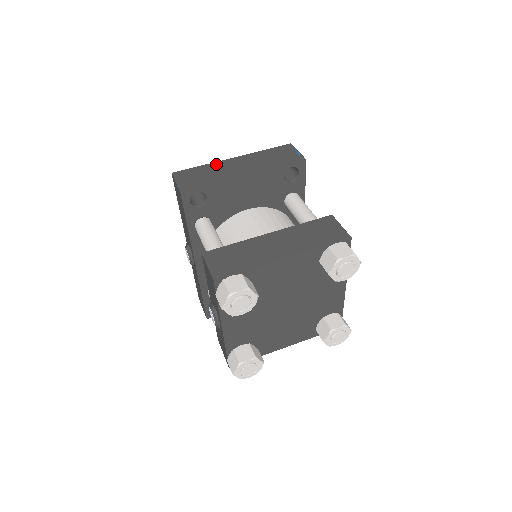
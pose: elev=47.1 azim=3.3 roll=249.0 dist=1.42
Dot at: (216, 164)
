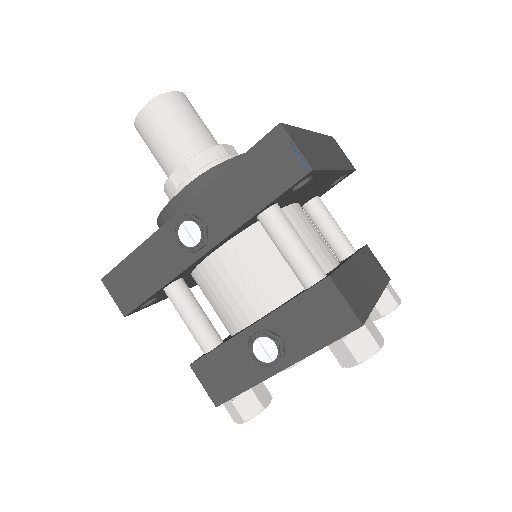
Dot at: (307, 134)
